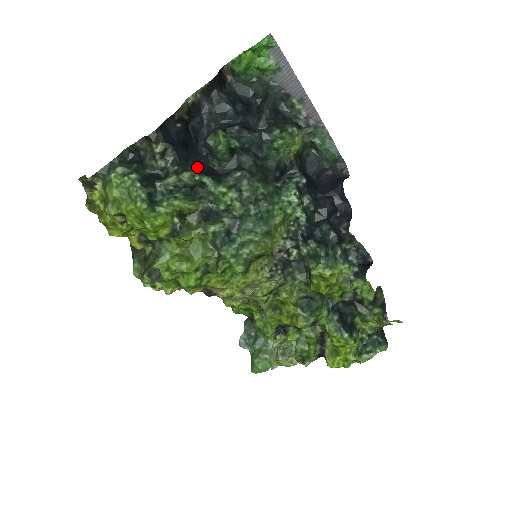
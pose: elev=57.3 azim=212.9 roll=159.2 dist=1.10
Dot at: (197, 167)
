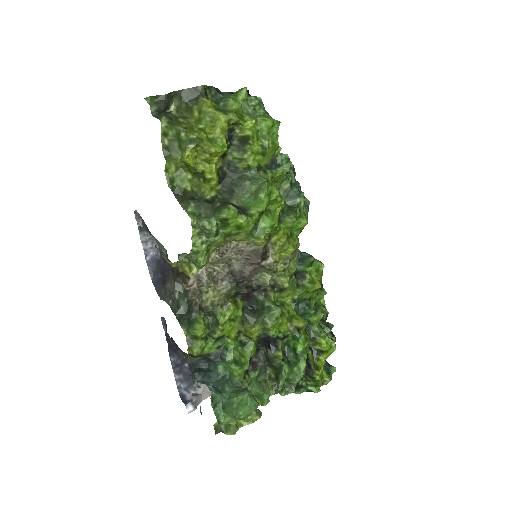
Dot at: occluded
